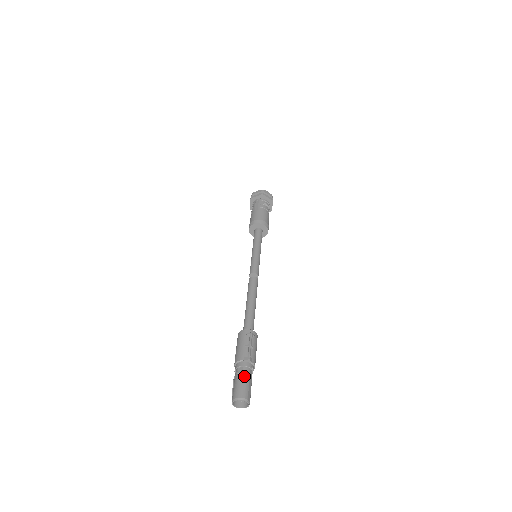
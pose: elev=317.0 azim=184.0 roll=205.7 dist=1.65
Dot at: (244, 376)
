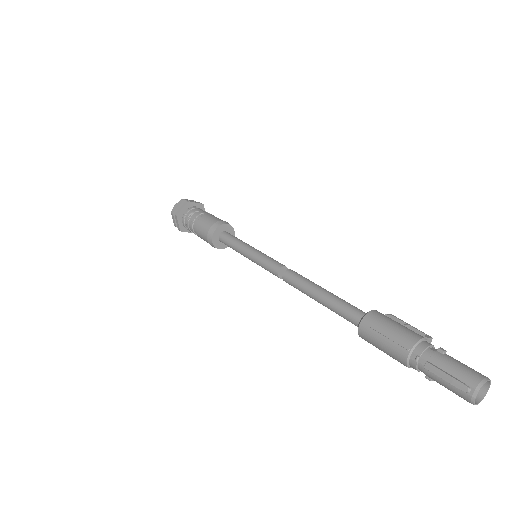
Dot at: occluded
